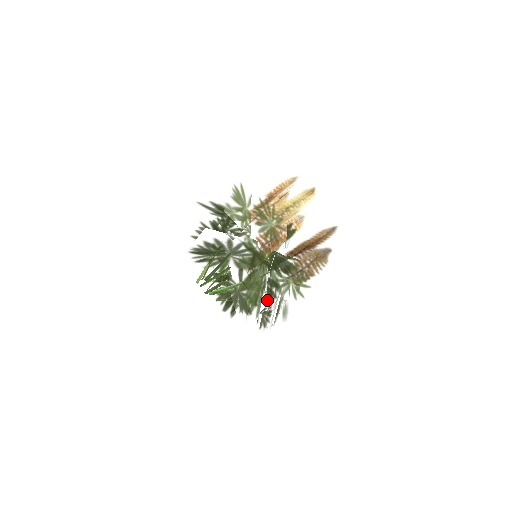
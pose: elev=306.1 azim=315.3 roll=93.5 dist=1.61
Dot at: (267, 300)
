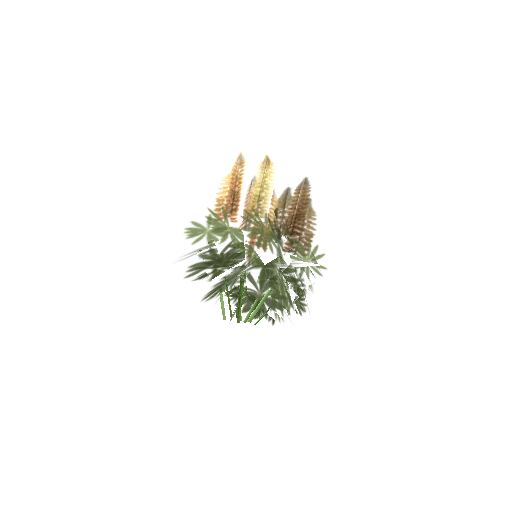
Dot at: (297, 292)
